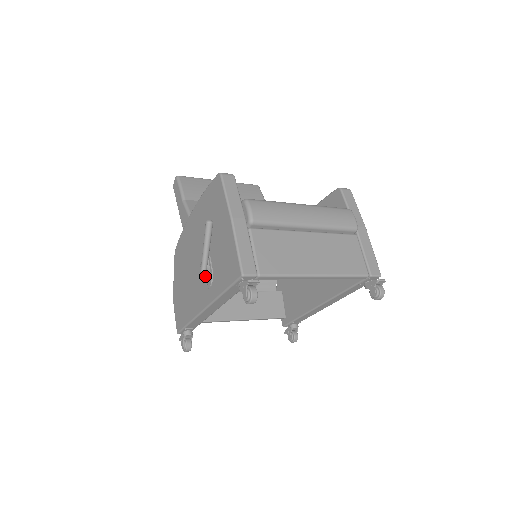
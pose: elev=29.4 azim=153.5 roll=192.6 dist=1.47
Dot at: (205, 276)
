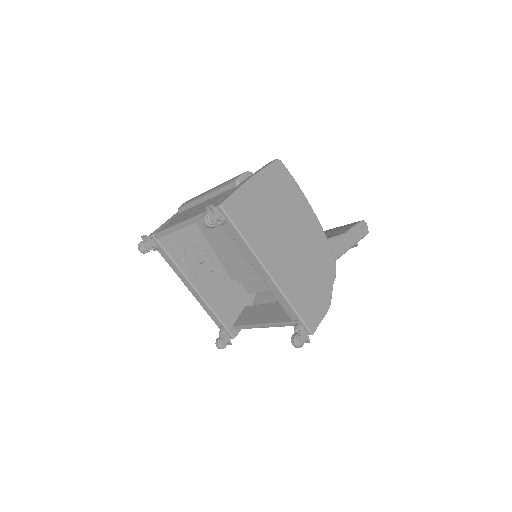
Dot at: occluded
